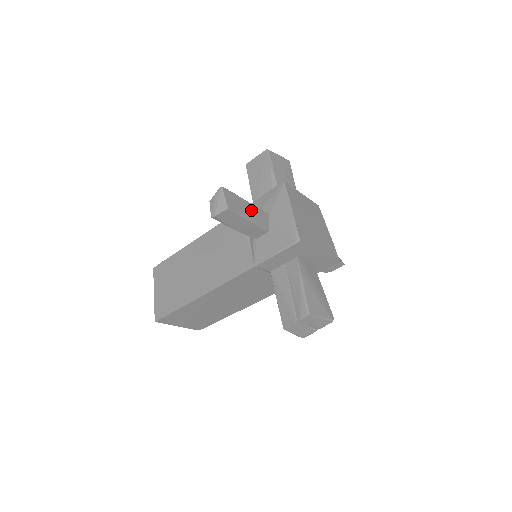
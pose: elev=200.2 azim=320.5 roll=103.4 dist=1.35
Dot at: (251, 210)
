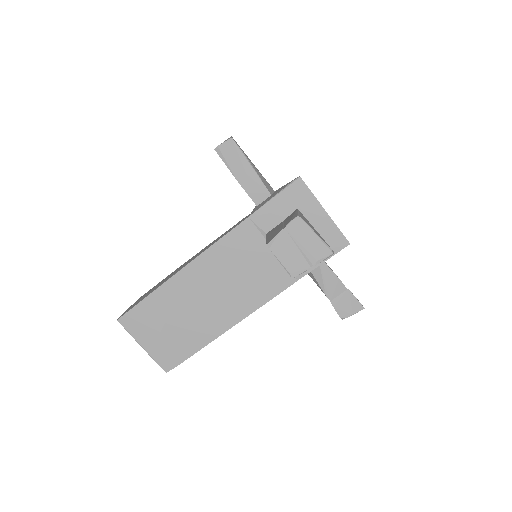
Dot at: occluded
